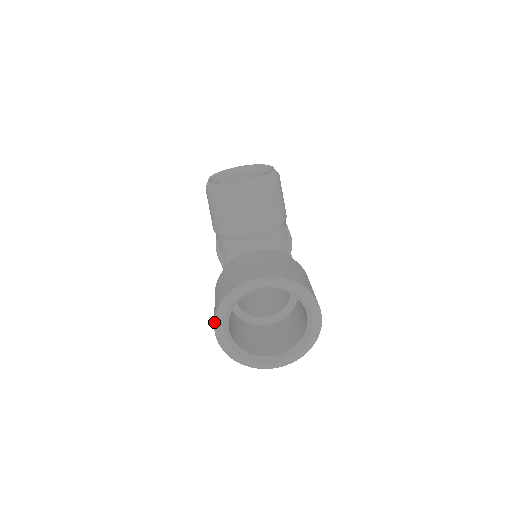
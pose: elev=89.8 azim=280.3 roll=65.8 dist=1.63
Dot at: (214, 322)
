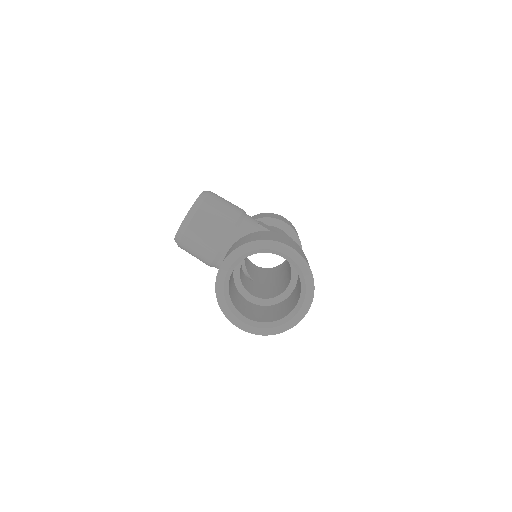
Dot at: occluded
